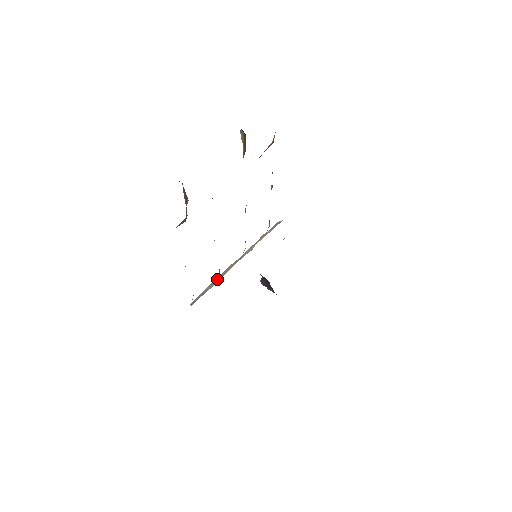
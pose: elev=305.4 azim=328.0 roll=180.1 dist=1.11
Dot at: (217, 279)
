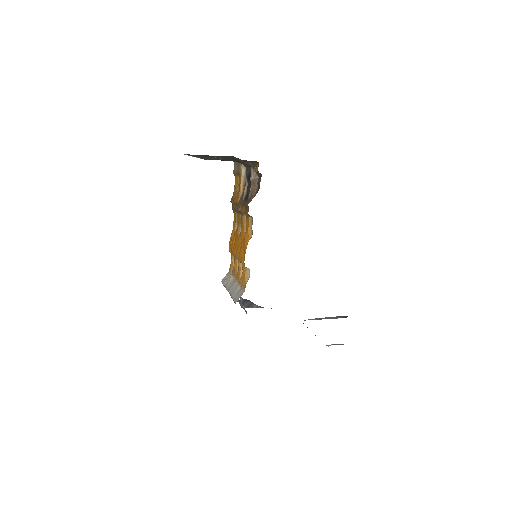
Dot at: (235, 290)
